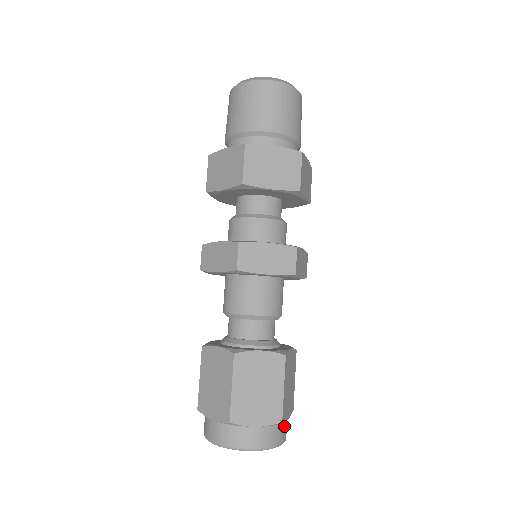
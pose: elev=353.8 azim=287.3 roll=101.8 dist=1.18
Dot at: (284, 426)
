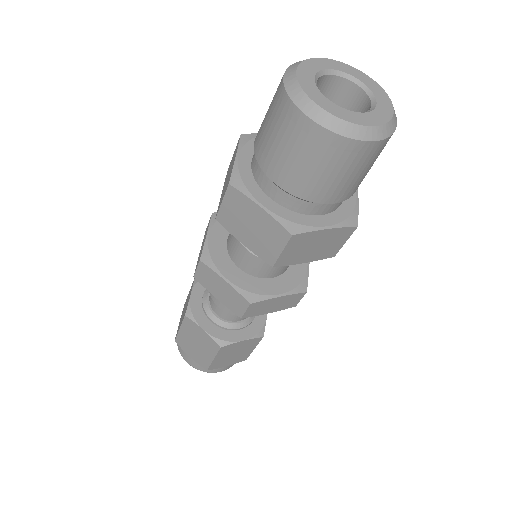
Dot at: (220, 367)
